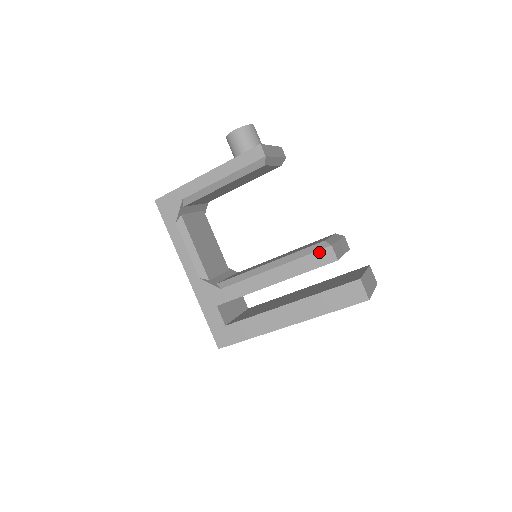
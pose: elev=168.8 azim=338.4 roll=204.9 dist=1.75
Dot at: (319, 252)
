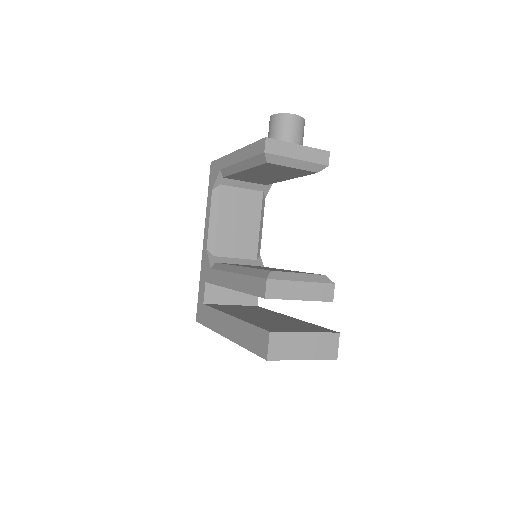
Dot at: (259, 279)
